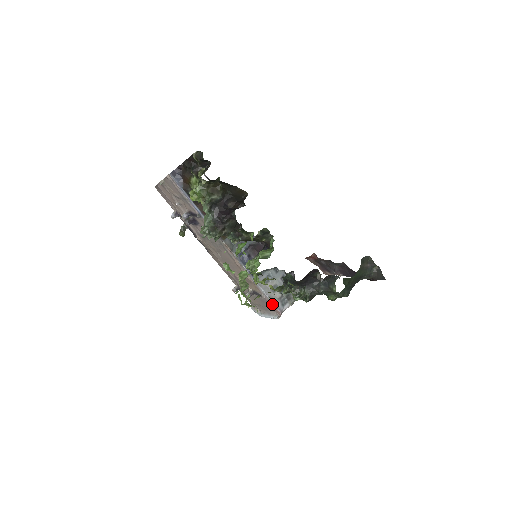
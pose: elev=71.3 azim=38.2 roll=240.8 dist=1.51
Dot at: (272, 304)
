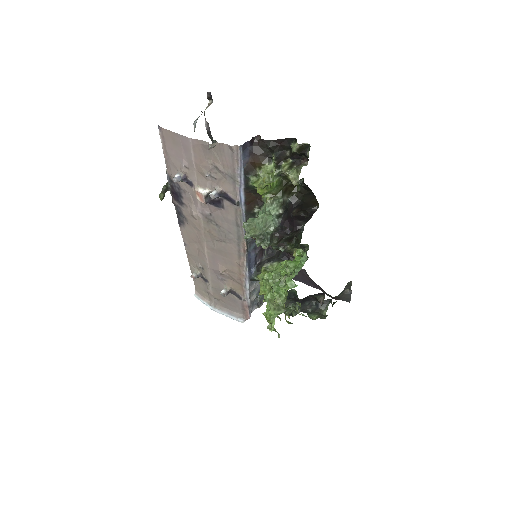
Dot at: (247, 308)
